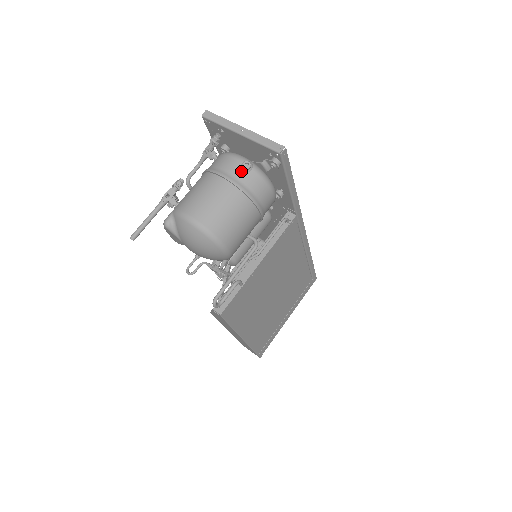
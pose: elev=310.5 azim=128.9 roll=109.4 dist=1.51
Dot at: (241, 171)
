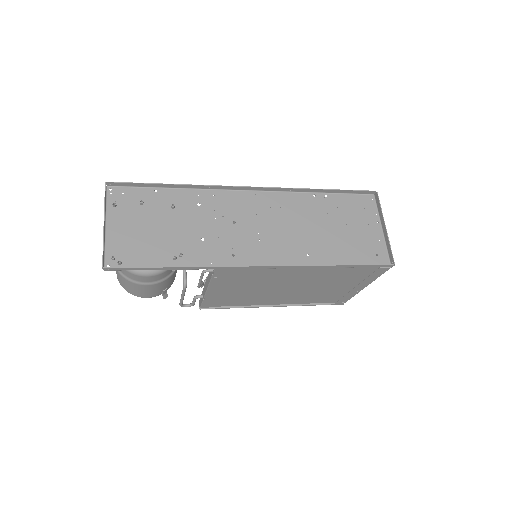
Dot at: occluded
